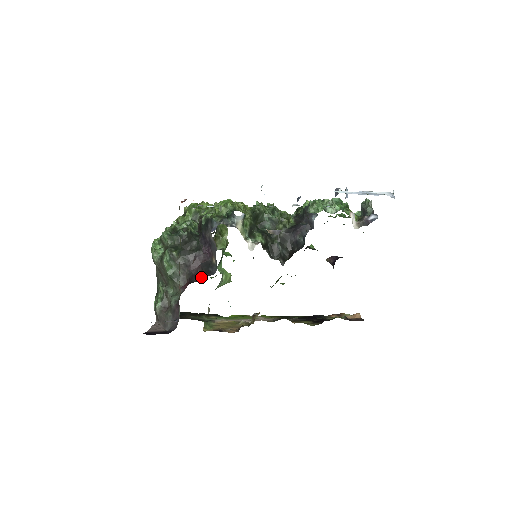
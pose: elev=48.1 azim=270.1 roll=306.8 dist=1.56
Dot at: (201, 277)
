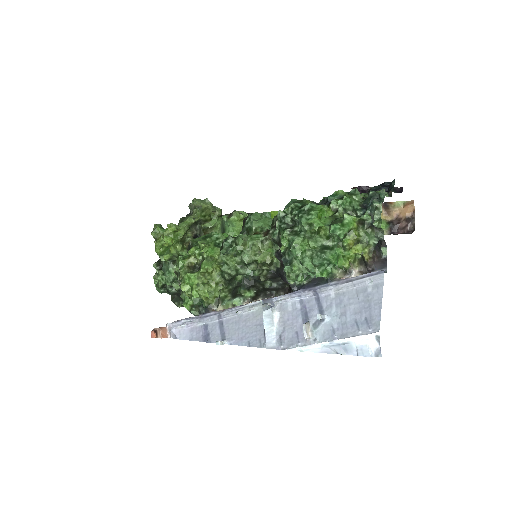
Dot at: occluded
